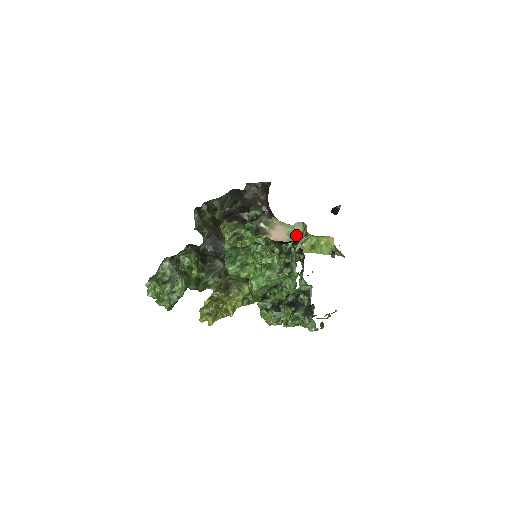
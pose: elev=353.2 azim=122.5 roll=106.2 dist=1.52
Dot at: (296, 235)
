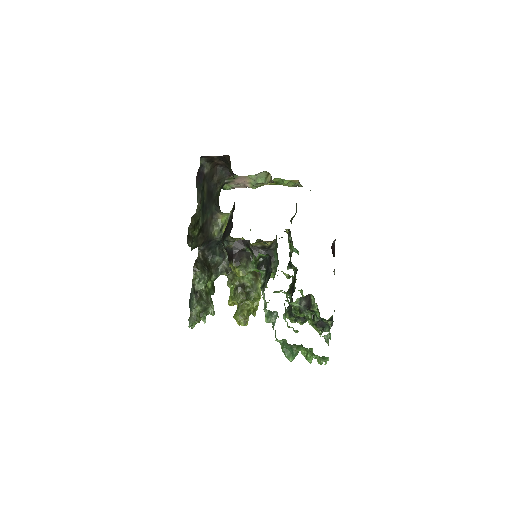
Dot at: (259, 178)
